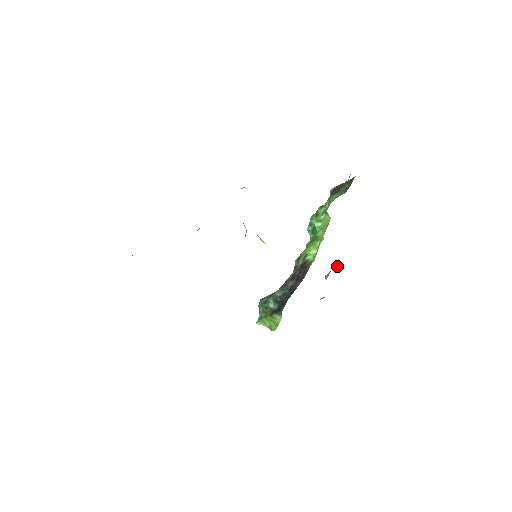
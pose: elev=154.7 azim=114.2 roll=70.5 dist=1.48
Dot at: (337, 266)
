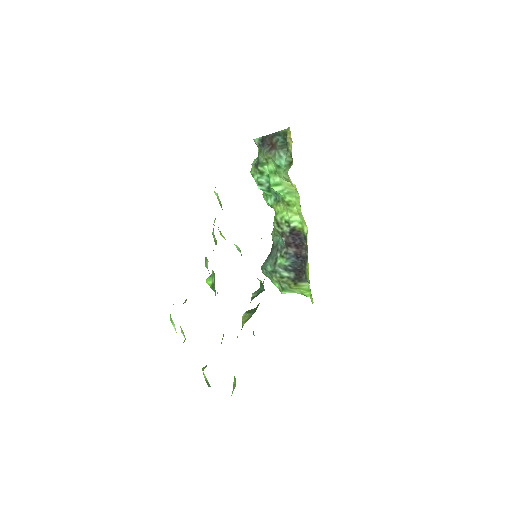
Dot at: occluded
